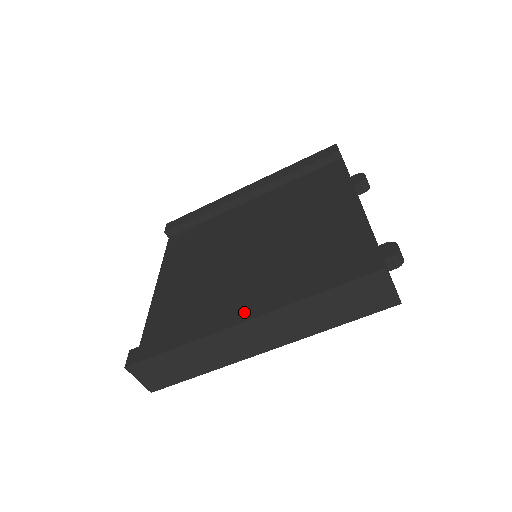
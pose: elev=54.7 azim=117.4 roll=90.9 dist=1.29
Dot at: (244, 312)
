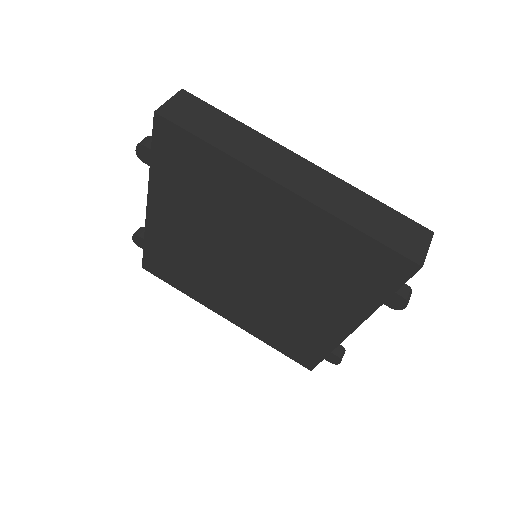
Dot at: occluded
